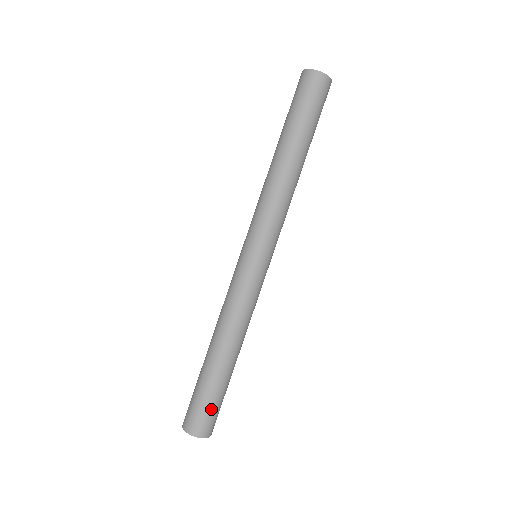
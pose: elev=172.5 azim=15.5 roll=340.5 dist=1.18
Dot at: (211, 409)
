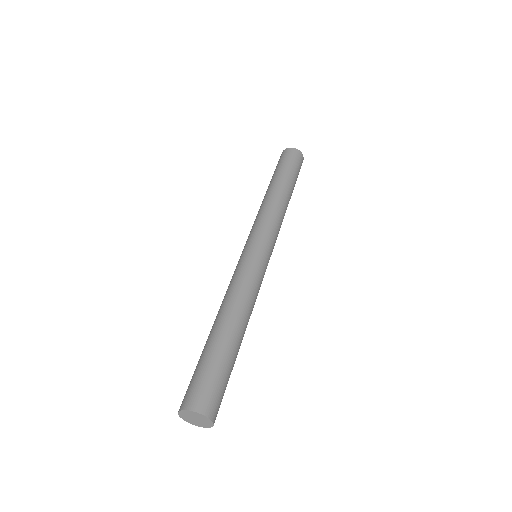
Dot at: (225, 389)
